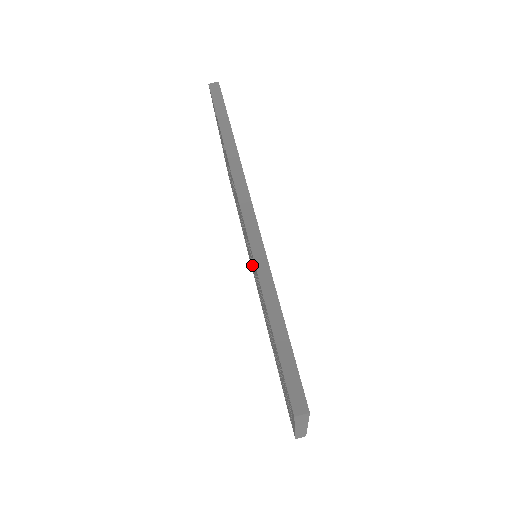
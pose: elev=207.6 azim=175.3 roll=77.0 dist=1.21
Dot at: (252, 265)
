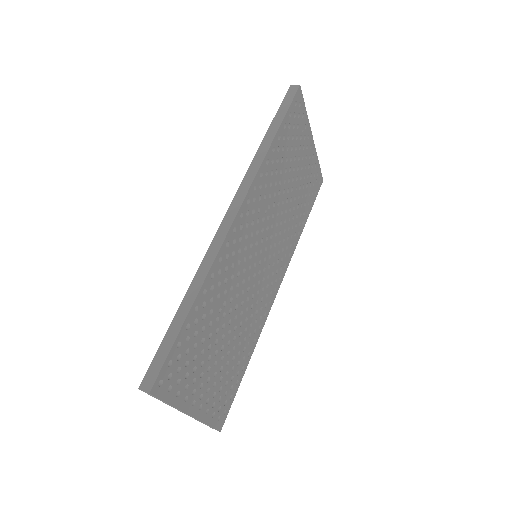
Dot at: occluded
